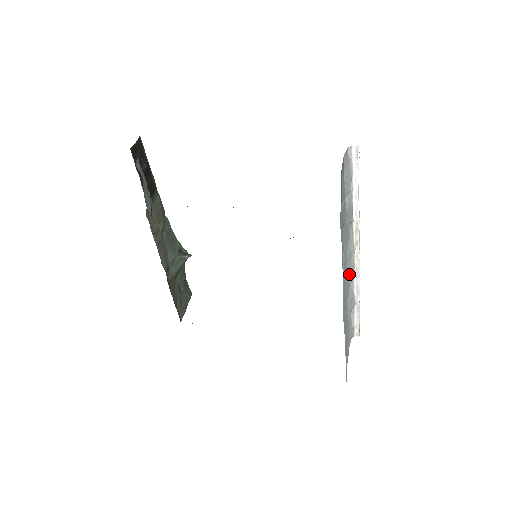
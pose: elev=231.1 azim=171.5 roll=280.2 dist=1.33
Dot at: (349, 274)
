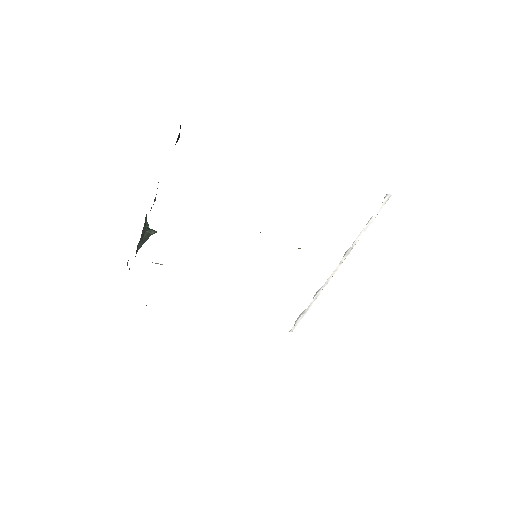
Dot at: occluded
